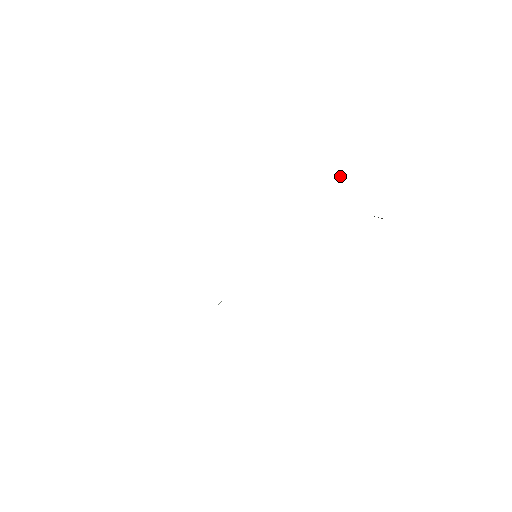
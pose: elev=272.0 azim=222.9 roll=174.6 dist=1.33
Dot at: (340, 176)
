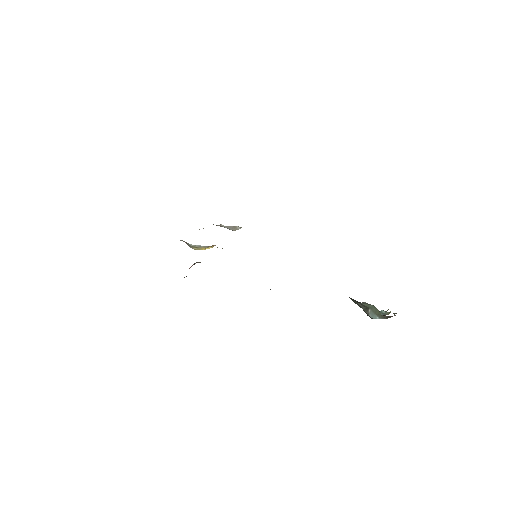
Dot at: occluded
